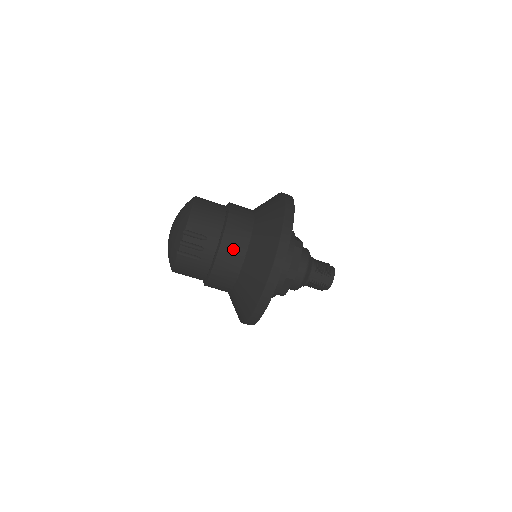
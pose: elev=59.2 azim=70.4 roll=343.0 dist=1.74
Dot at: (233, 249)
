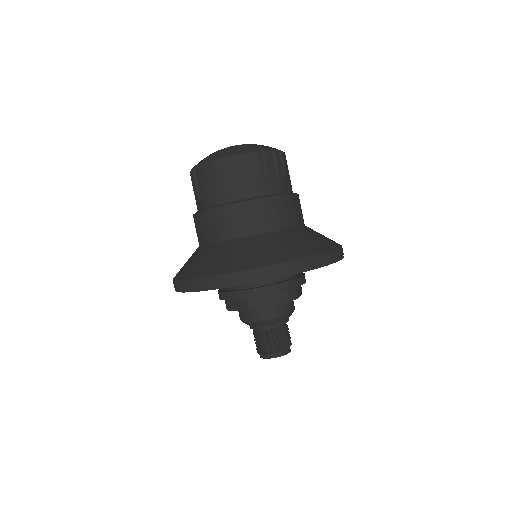
Dot at: (295, 210)
